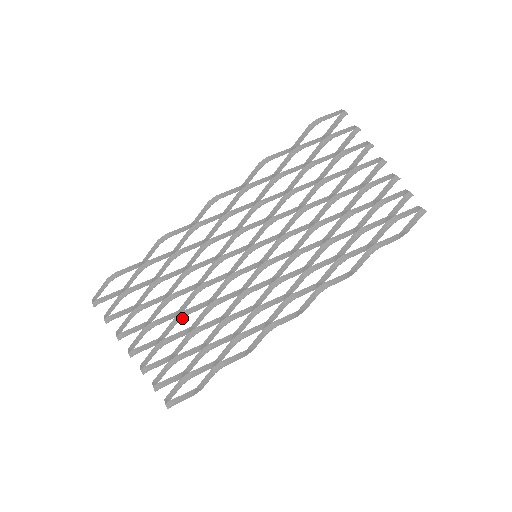
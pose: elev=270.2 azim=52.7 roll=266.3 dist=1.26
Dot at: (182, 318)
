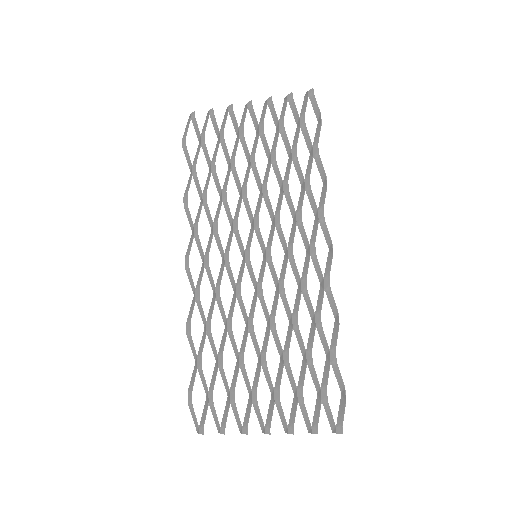
Dot at: occluded
